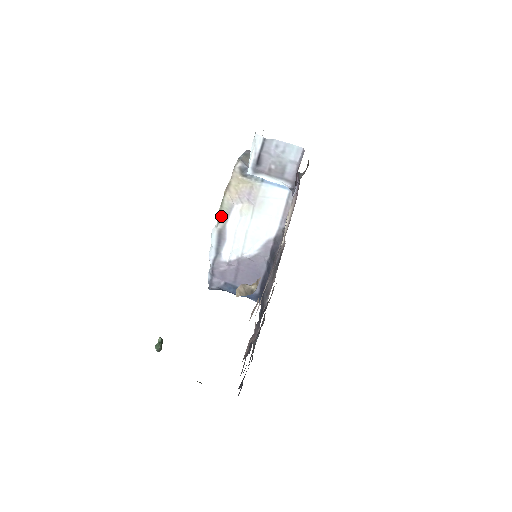
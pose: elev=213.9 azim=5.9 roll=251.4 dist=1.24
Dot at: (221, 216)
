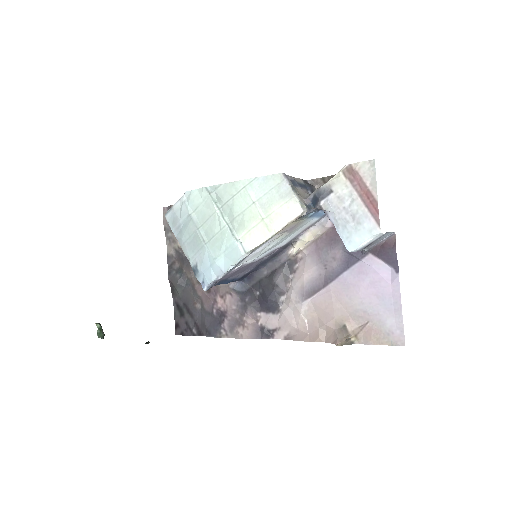
Dot at: (259, 246)
